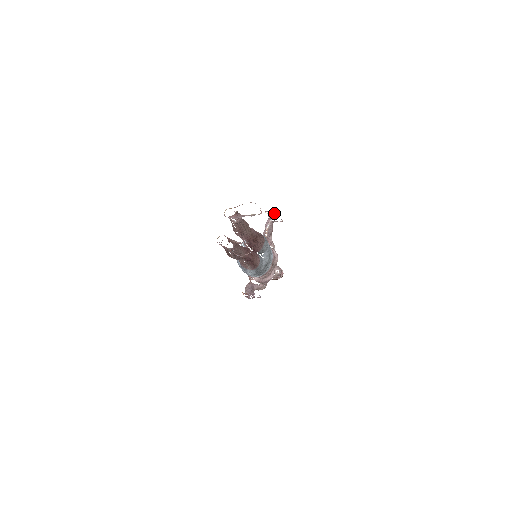
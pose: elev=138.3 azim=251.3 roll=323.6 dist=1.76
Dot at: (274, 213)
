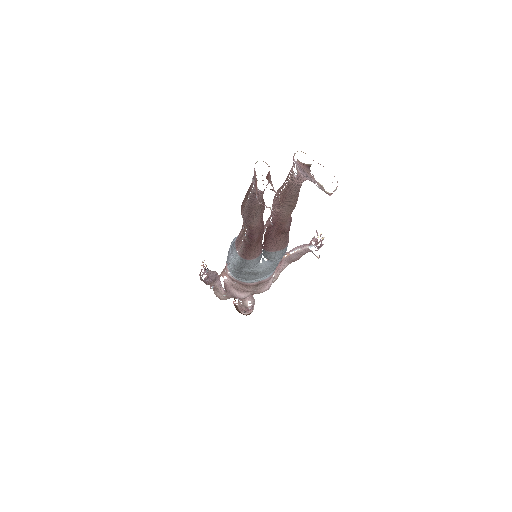
Dot at: occluded
